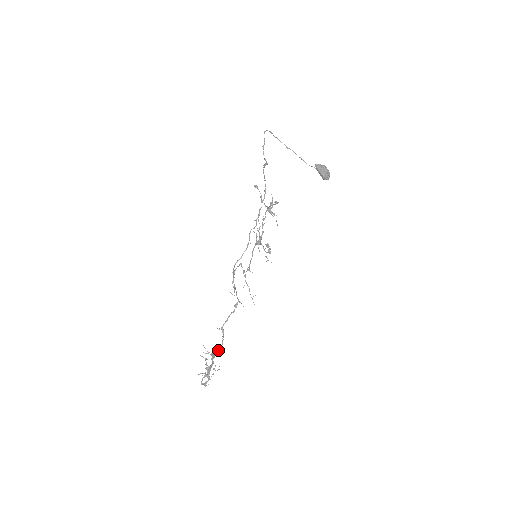
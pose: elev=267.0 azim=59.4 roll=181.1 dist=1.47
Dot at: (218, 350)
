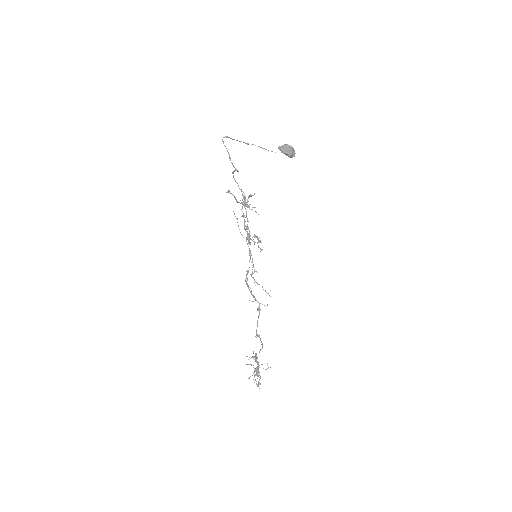
Dot at: (259, 352)
